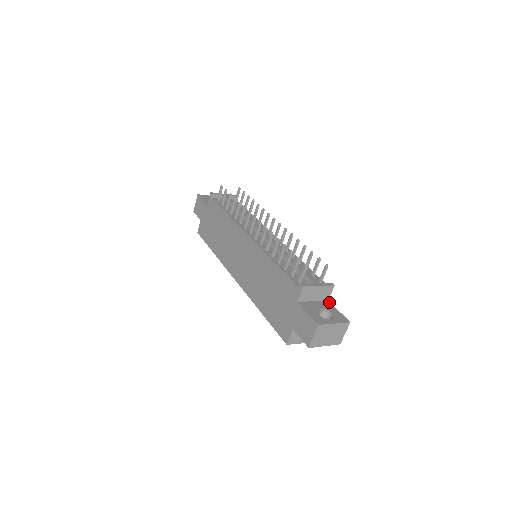
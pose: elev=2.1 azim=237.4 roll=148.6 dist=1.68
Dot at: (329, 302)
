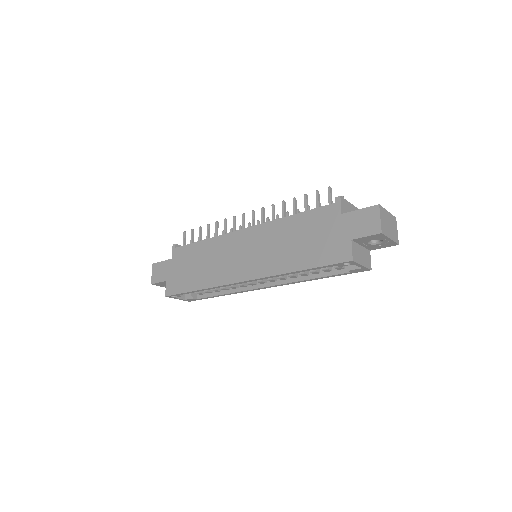
Dot at: occluded
